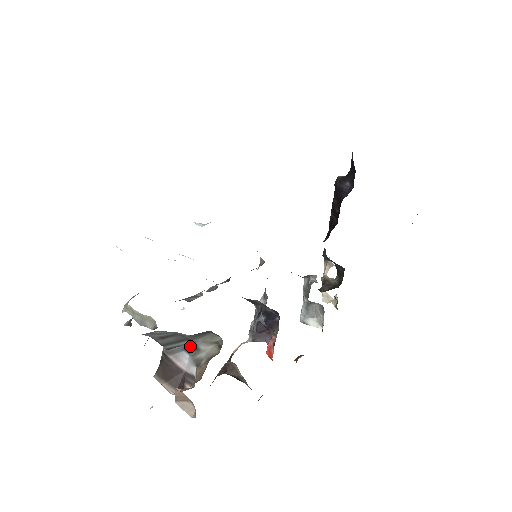
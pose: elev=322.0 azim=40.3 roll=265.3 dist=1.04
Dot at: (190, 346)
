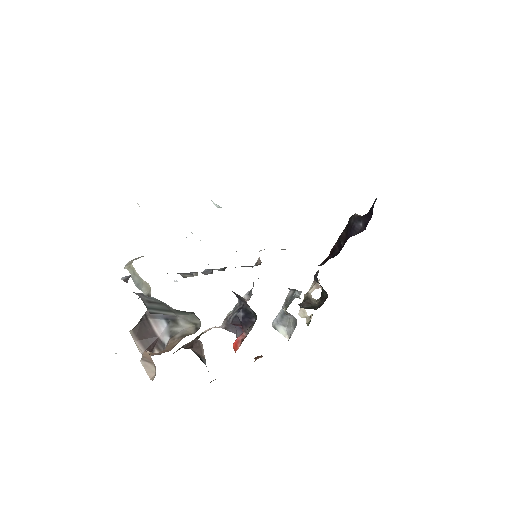
Dot at: (171, 317)
